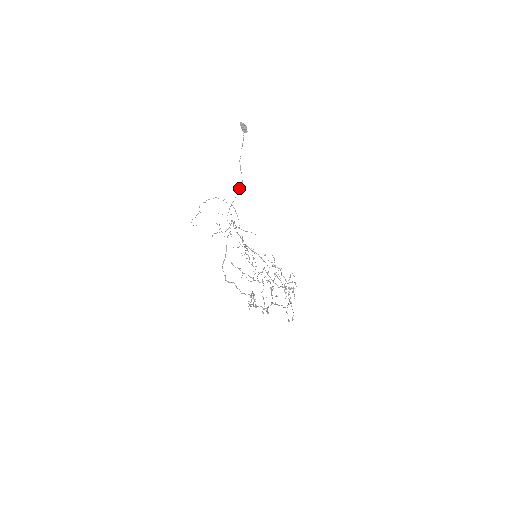
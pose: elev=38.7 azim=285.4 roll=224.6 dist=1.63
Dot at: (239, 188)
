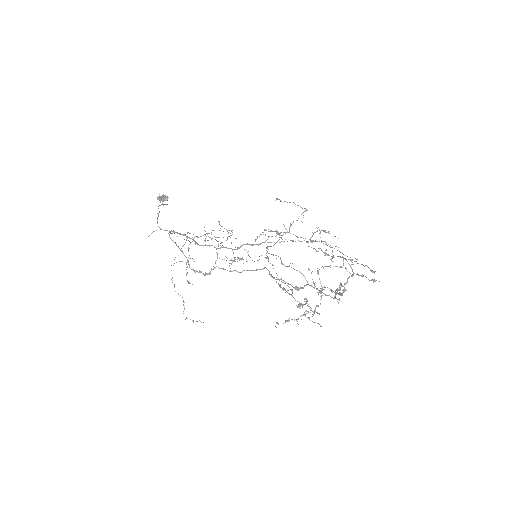
Dot at: occluded
